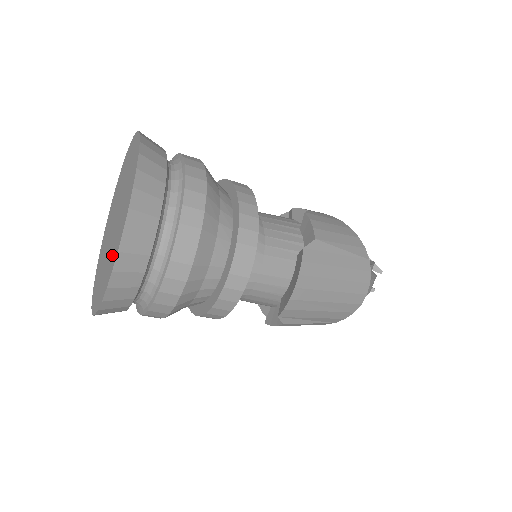
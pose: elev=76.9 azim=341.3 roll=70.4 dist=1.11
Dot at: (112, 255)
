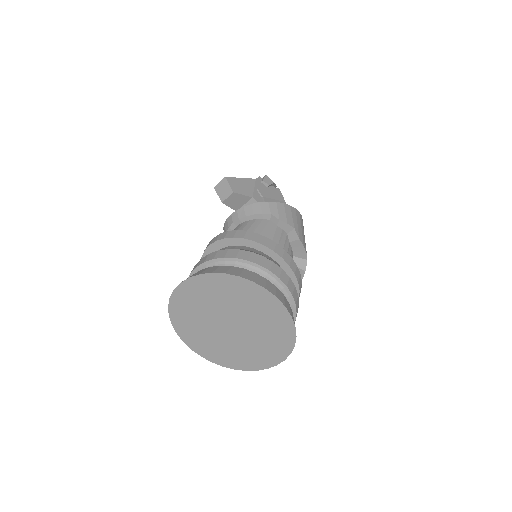
Dot at: (257, 357)
